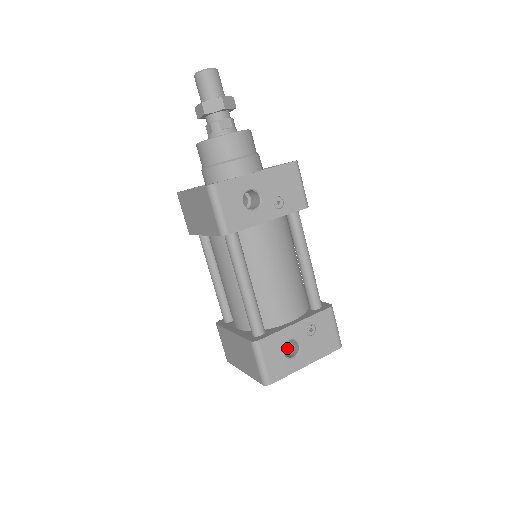
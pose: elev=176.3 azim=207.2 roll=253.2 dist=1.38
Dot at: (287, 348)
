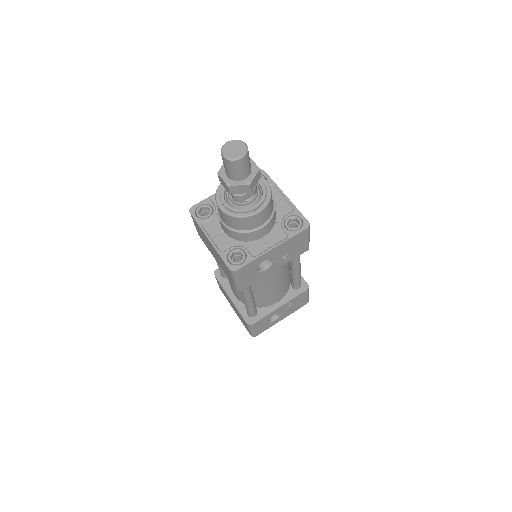
Dot at: occluded
